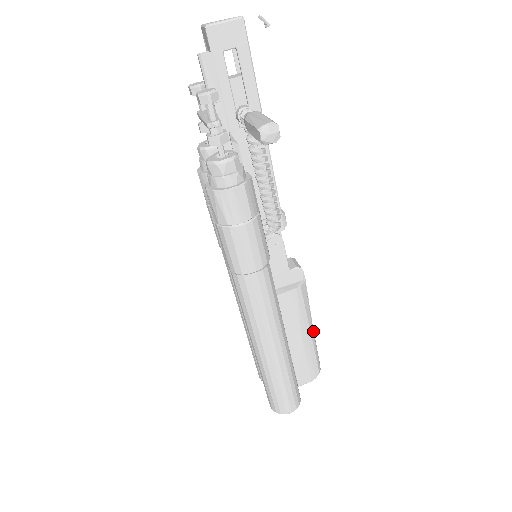
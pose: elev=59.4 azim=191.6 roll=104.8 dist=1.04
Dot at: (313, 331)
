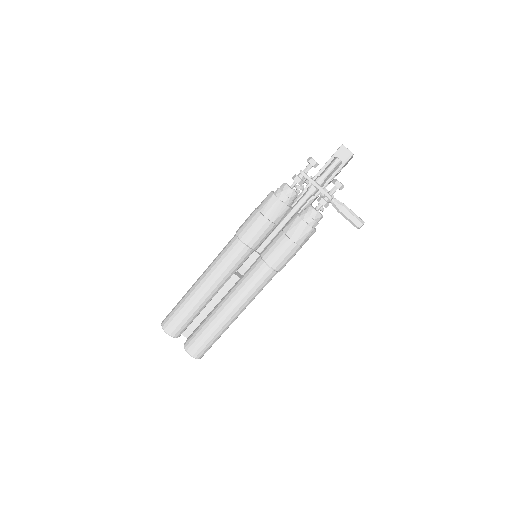
Dot at: occluded
